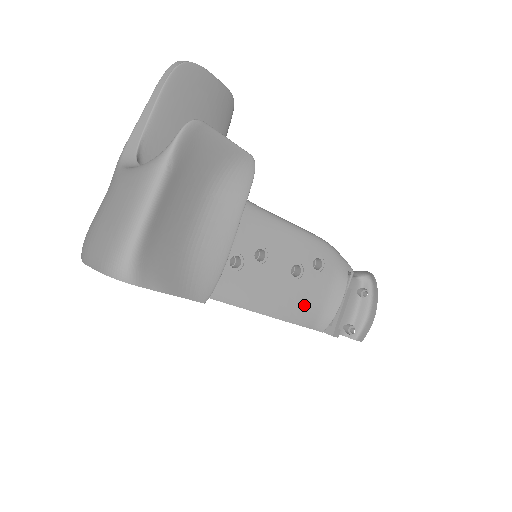
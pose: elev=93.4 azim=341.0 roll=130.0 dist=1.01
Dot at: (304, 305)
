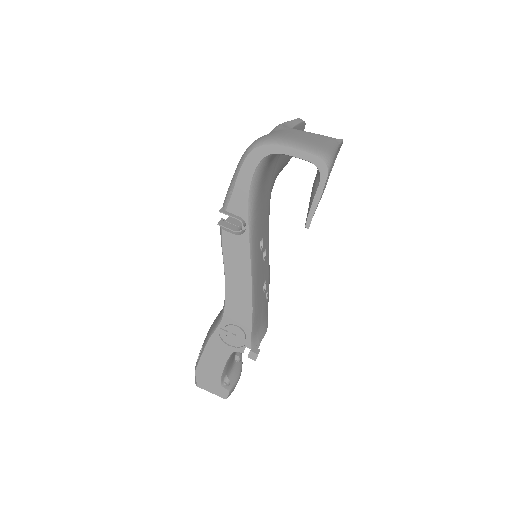
Dot at: (259, 315)
